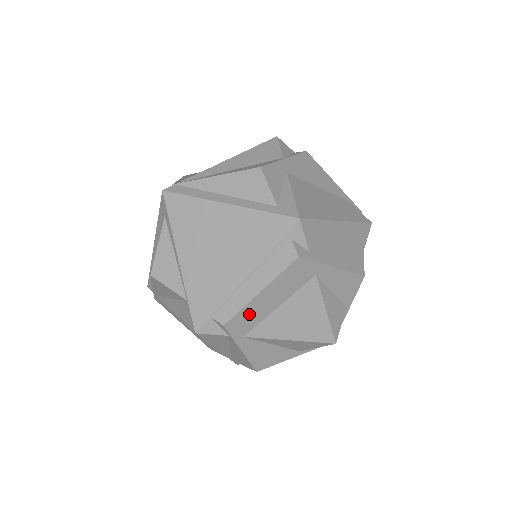
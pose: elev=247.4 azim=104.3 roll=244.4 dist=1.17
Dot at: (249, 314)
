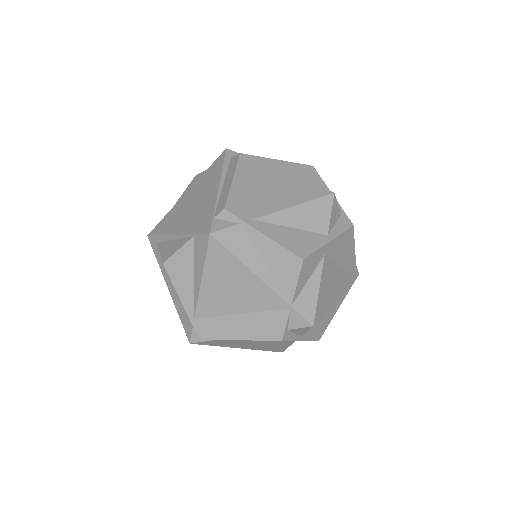
Dot at: (239, 198)
